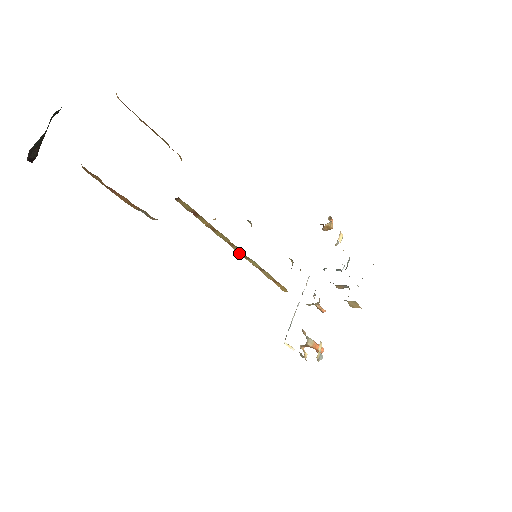
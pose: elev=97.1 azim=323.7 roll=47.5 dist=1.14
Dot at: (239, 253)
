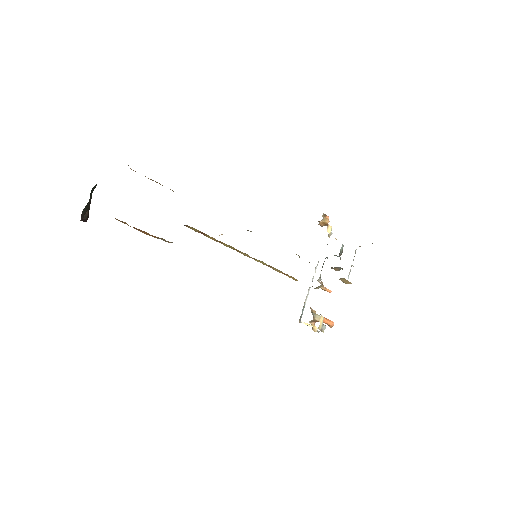
Dot at: (247, 256)
